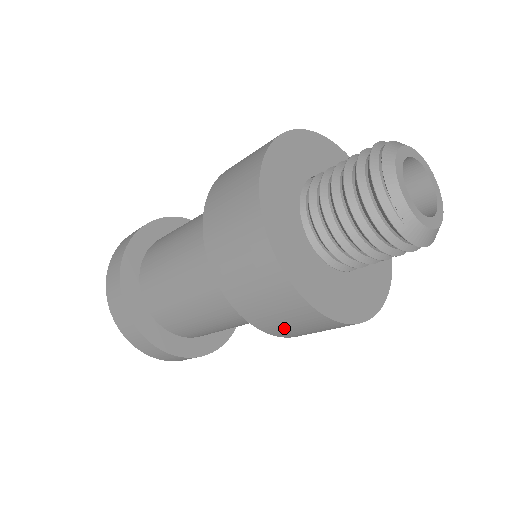
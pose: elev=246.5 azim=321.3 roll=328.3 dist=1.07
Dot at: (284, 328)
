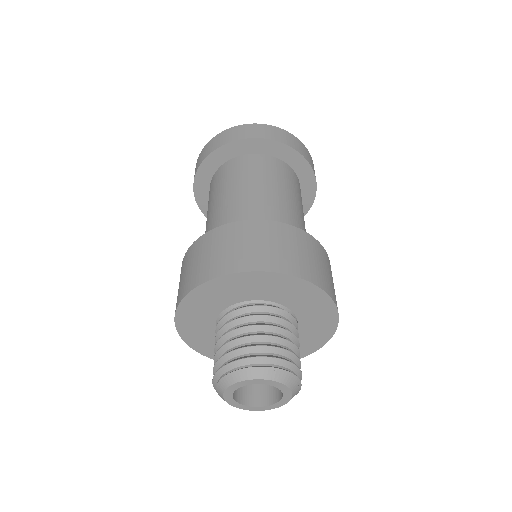
Dot at: occluded
